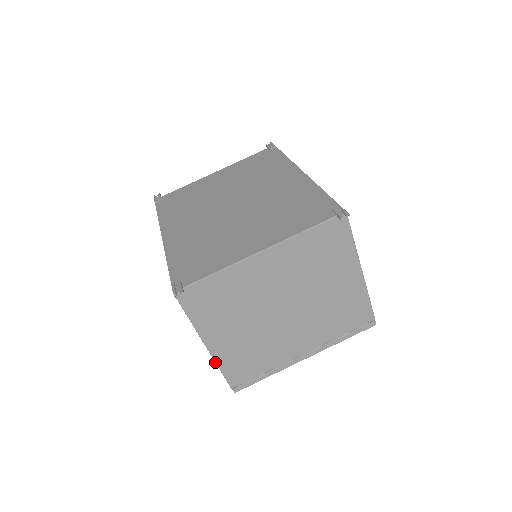
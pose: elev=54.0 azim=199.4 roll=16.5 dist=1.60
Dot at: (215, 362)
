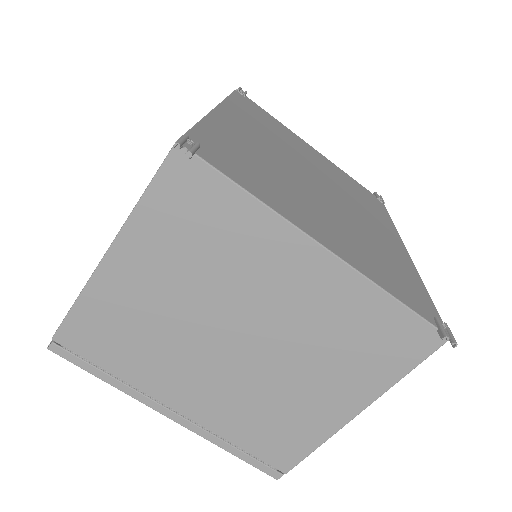
Dot at: (84, 287)
